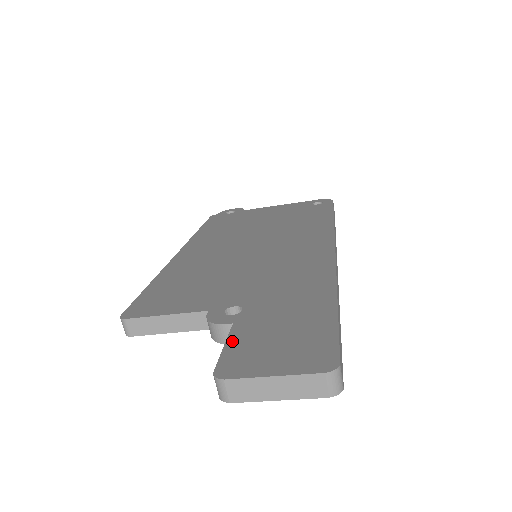
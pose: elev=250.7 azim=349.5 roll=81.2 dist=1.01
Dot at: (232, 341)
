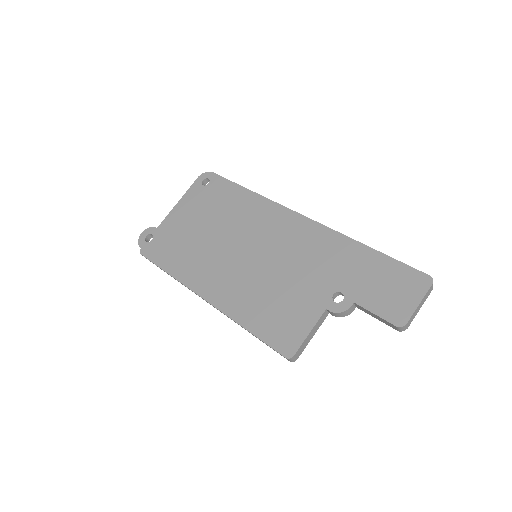
Dot at: (373, 309)
